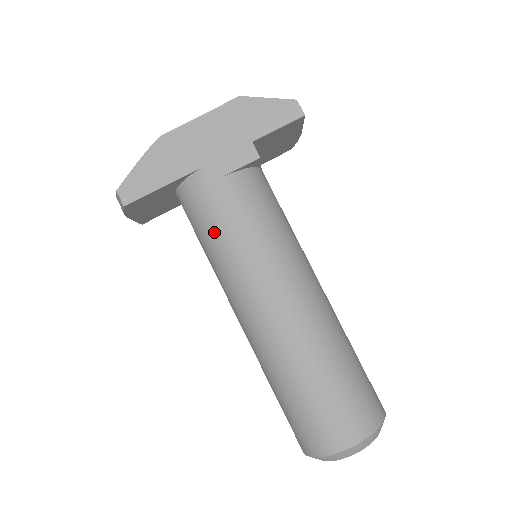
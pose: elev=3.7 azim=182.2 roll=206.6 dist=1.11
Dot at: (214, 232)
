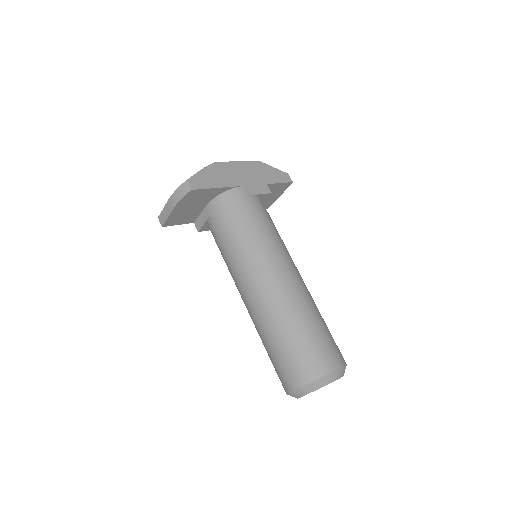
Dot at: (245, 224)
